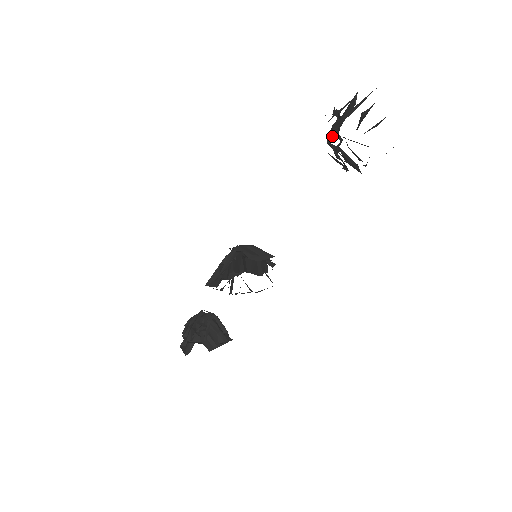
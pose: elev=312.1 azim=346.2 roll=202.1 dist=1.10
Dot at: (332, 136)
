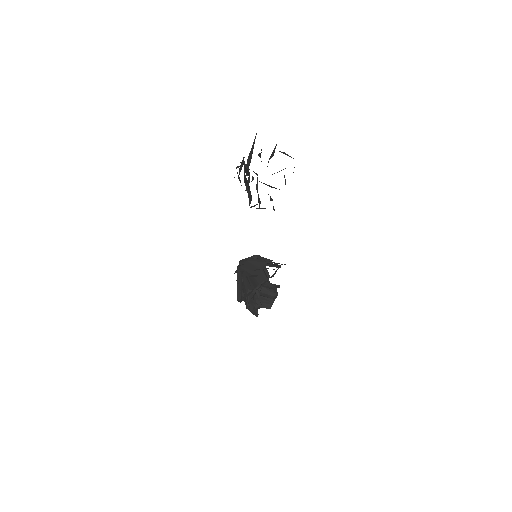
Dot at: occluded
